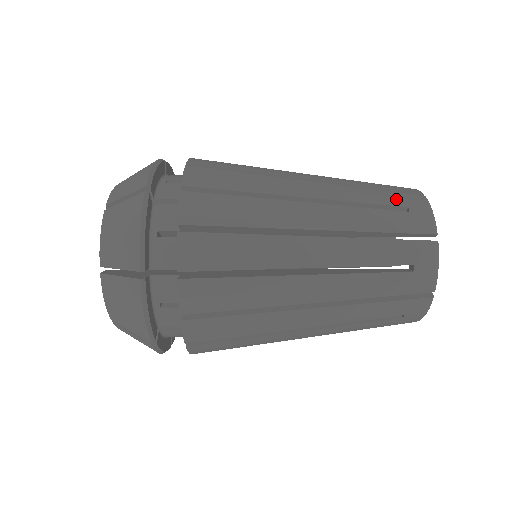
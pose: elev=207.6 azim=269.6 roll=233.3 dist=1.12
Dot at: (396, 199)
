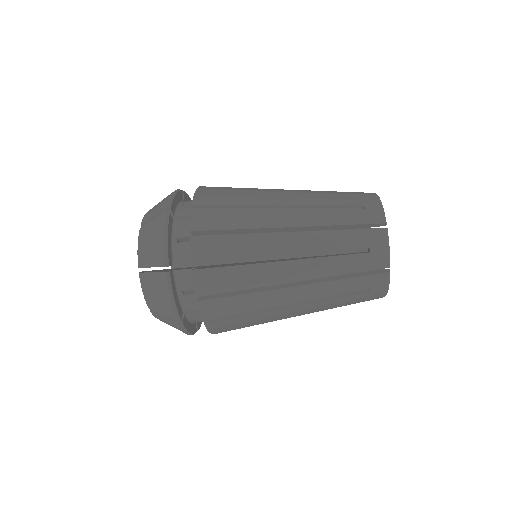
Dot at: (354, 200)
